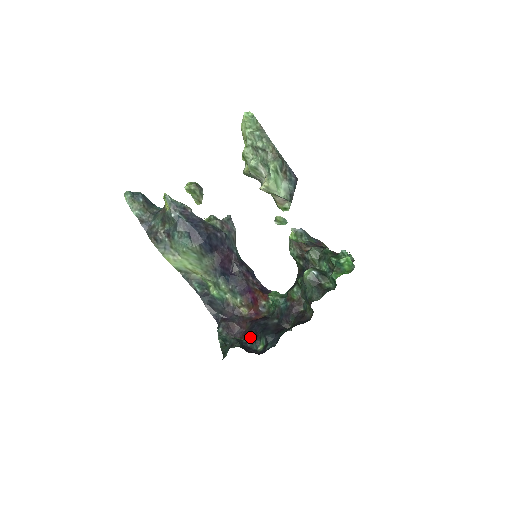
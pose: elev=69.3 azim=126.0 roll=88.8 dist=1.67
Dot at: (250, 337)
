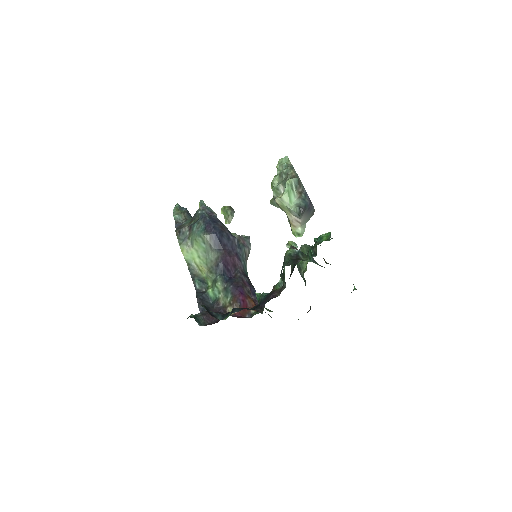
Dot at: occluded
